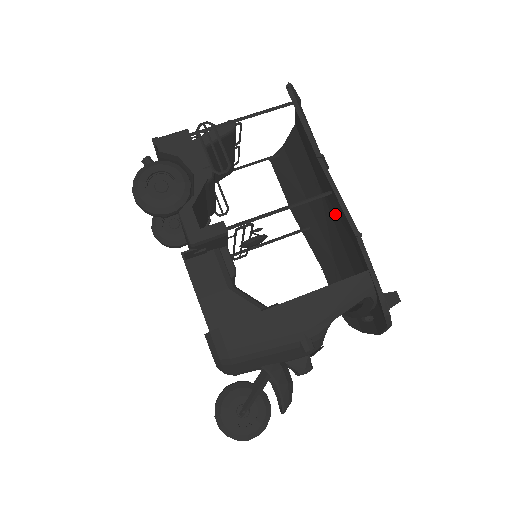
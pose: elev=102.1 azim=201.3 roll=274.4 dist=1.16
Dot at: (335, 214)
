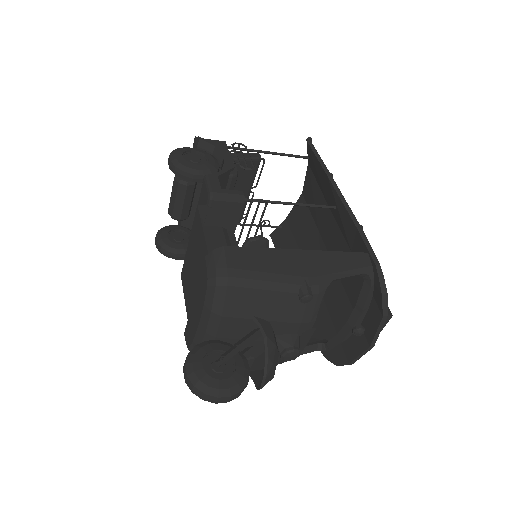
Dot at: (333, 243)
